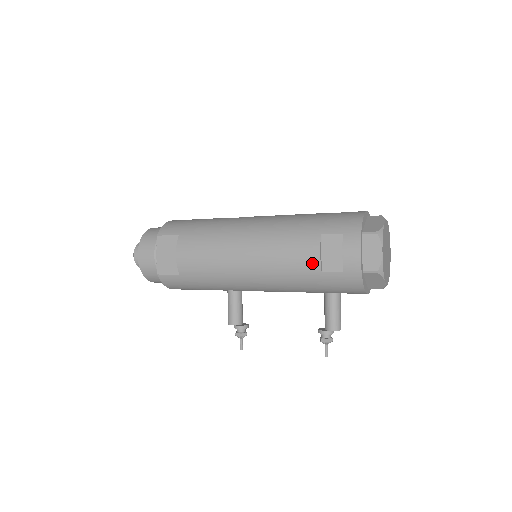
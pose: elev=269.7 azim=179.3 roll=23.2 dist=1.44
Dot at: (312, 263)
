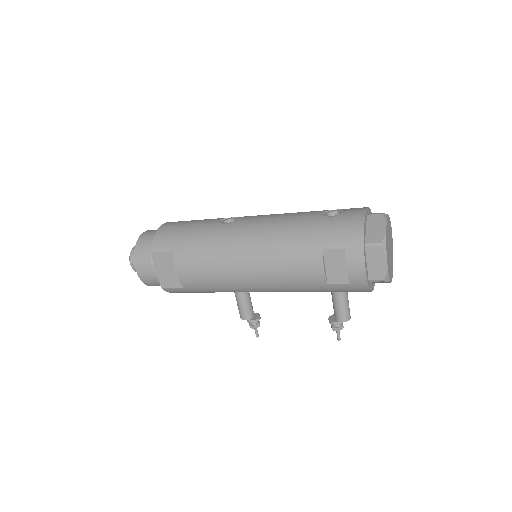
Dot at: (317, 278)
